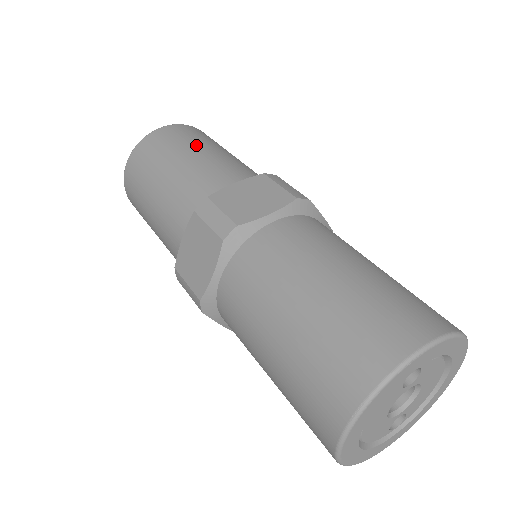
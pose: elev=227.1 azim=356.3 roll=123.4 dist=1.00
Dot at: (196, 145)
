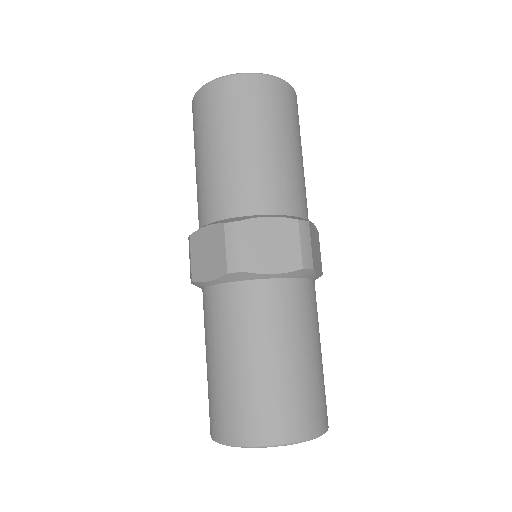
Dot at: (270, 129)
